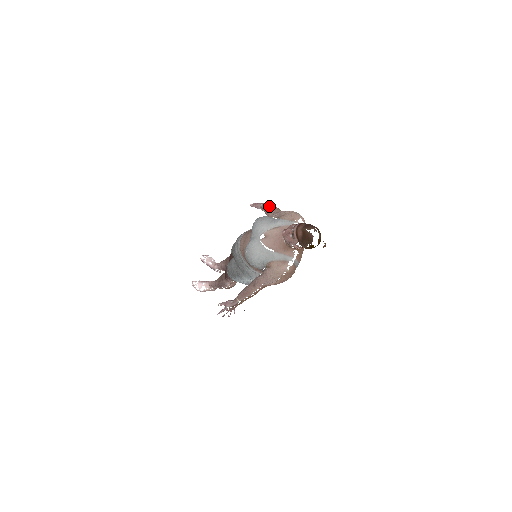
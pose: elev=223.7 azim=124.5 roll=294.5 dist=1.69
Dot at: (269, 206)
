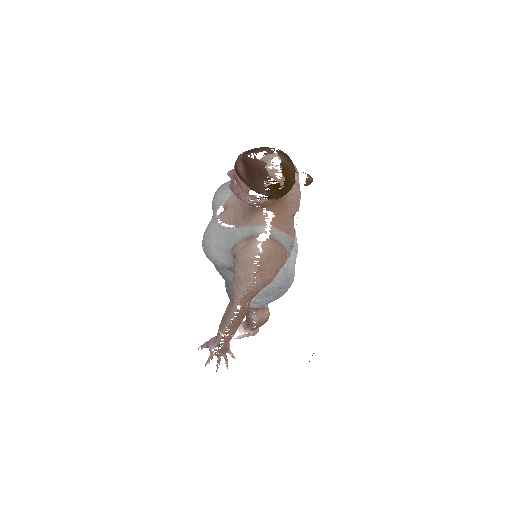
Dot at: occluded
